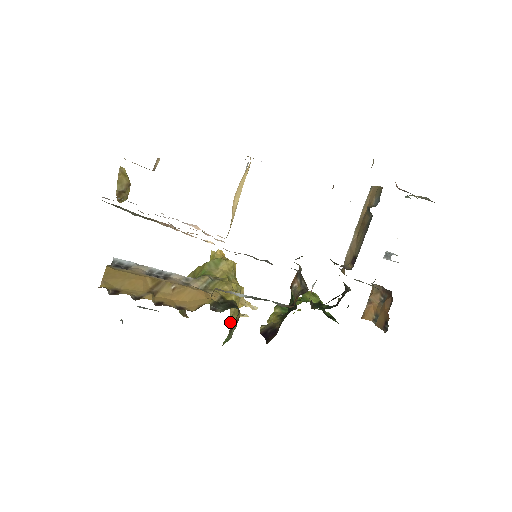
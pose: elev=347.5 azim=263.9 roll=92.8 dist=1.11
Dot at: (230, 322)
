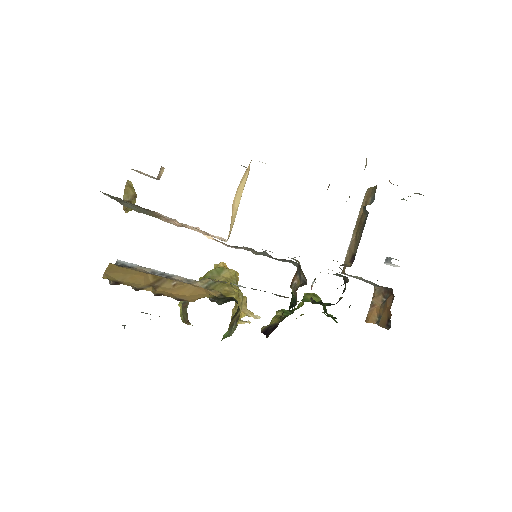
Dot at: occluded
